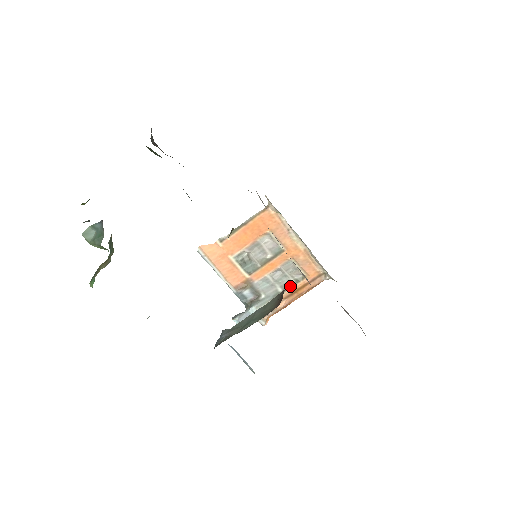
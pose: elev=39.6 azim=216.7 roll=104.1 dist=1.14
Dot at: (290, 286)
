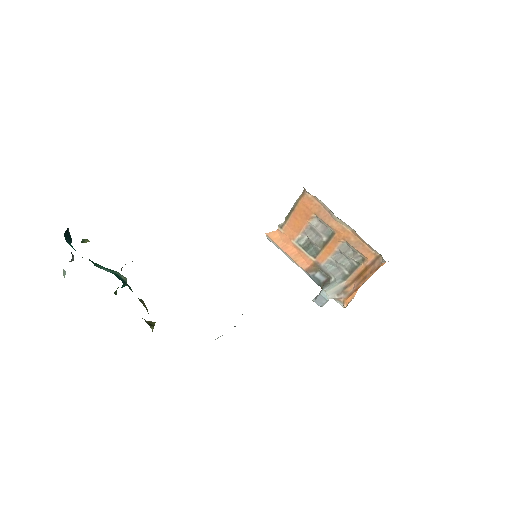
Dot at: (354, 269)
